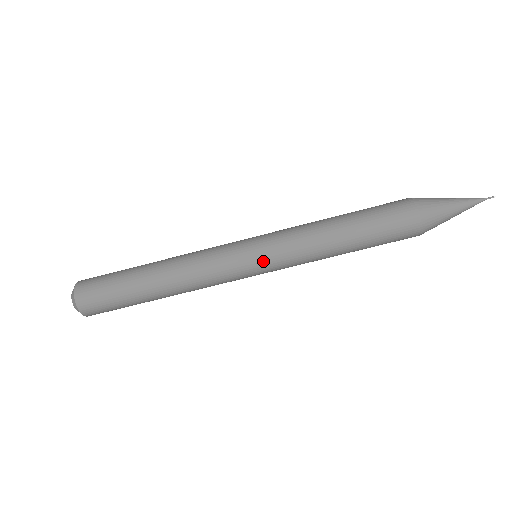
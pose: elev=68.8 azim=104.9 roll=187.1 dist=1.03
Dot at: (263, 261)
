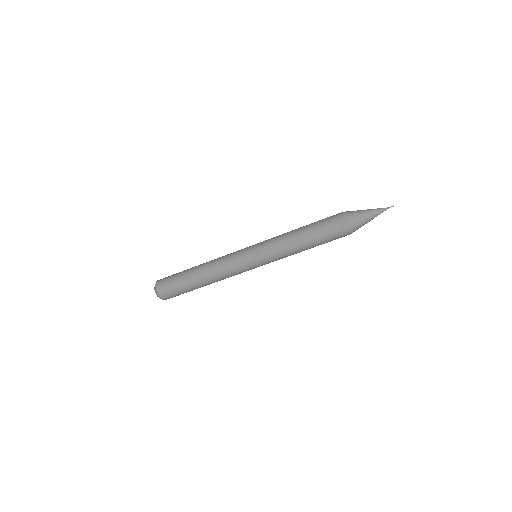
Dot at: (259, 260)
